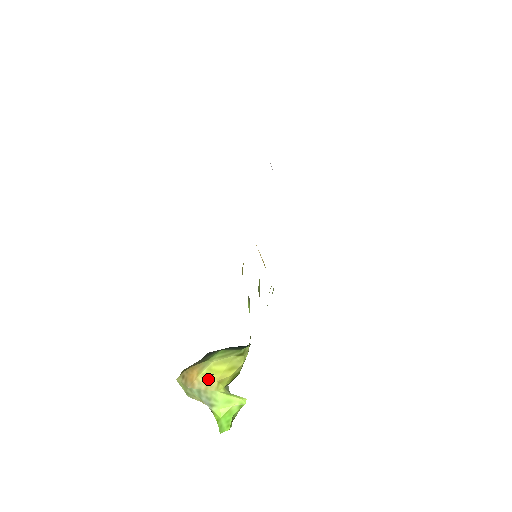
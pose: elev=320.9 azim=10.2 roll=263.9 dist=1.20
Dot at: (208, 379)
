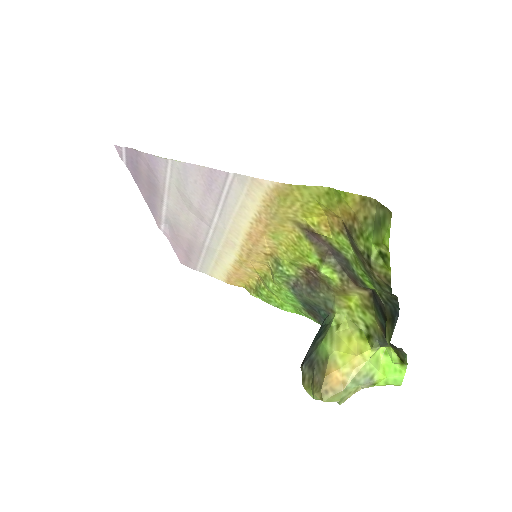
Dot at: (350, 363)
